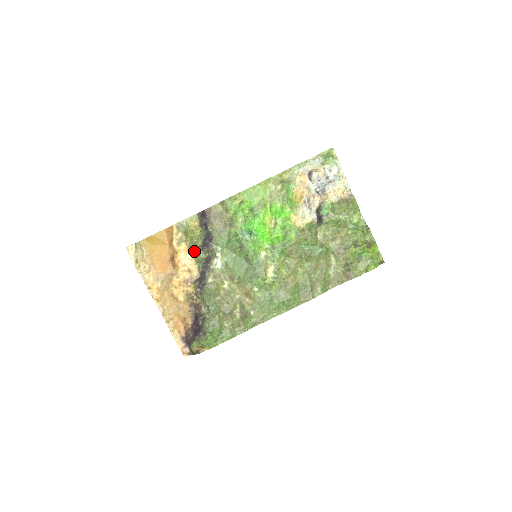
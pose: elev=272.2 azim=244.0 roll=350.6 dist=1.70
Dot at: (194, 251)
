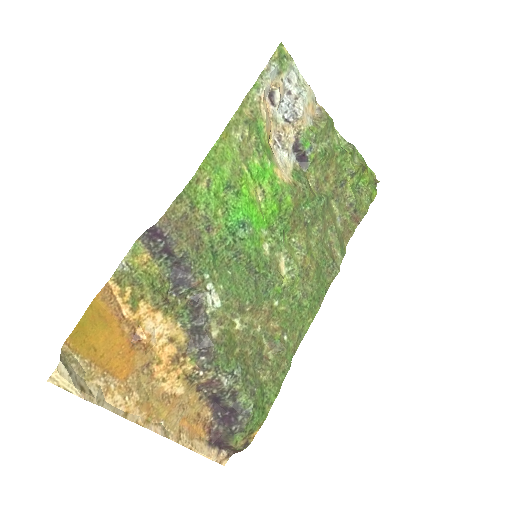
Dot at: (165, 304)
